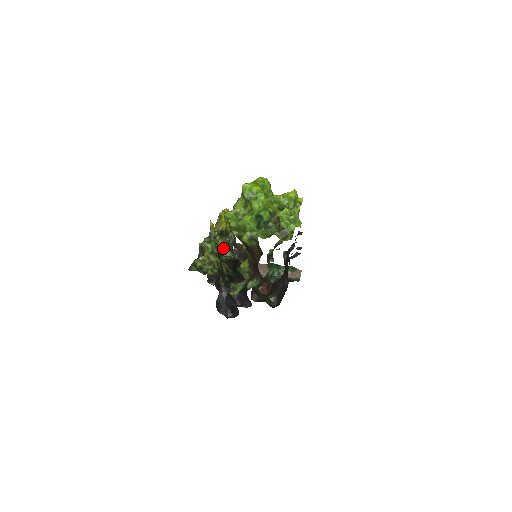
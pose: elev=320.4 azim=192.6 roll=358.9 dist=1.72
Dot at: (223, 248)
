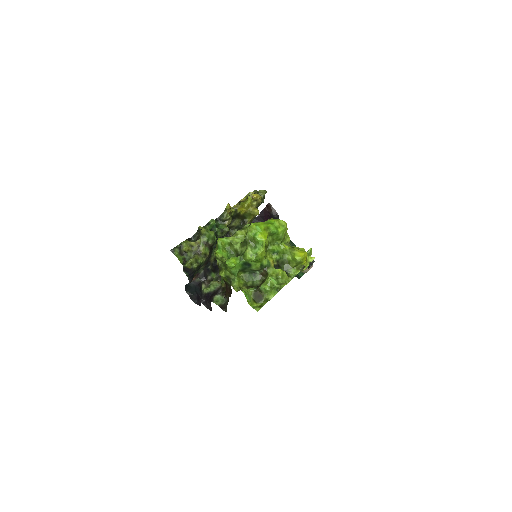
Dot at: (228, 233)
